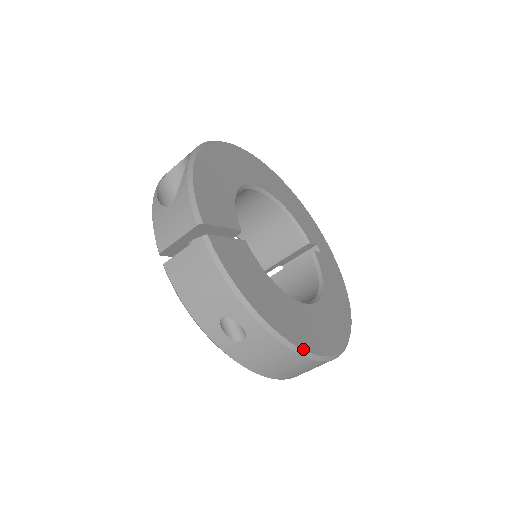
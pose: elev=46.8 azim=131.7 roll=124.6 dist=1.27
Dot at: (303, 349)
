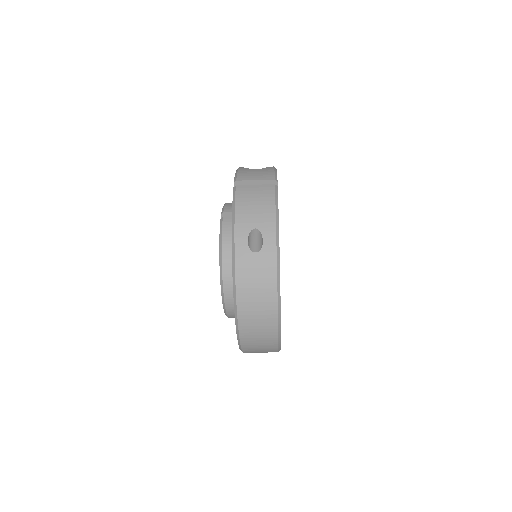
Dot at: occluded
